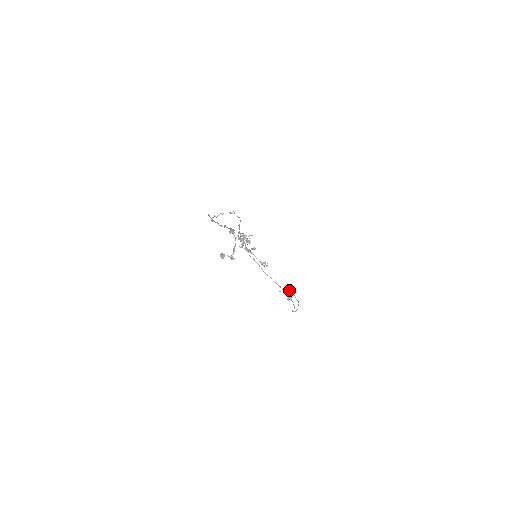
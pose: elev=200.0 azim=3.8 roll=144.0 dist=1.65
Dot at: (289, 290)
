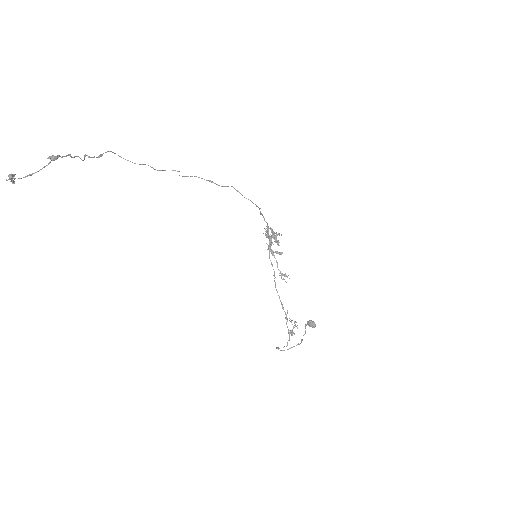
Dot at: (305, 325)
